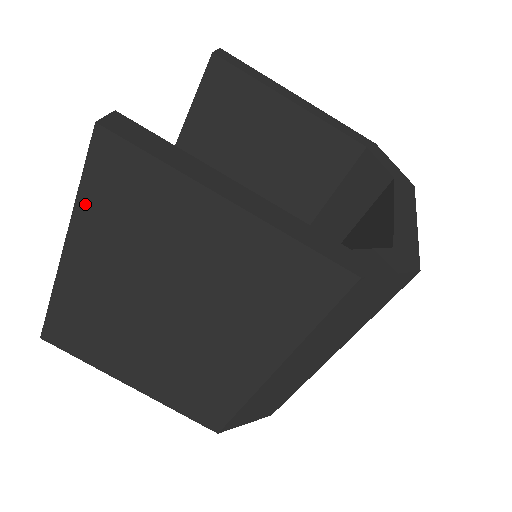
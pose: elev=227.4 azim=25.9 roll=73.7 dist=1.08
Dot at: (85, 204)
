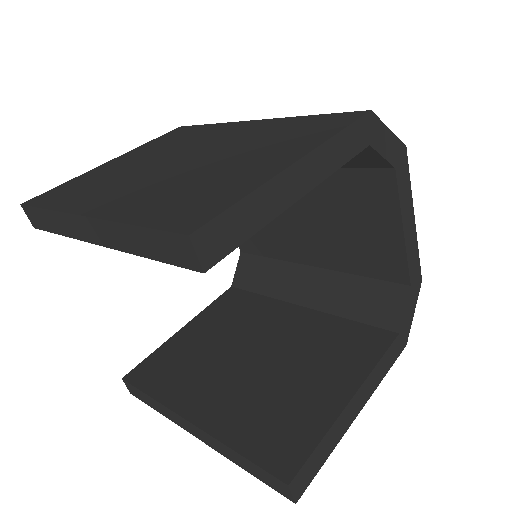
Dot at: occluded
